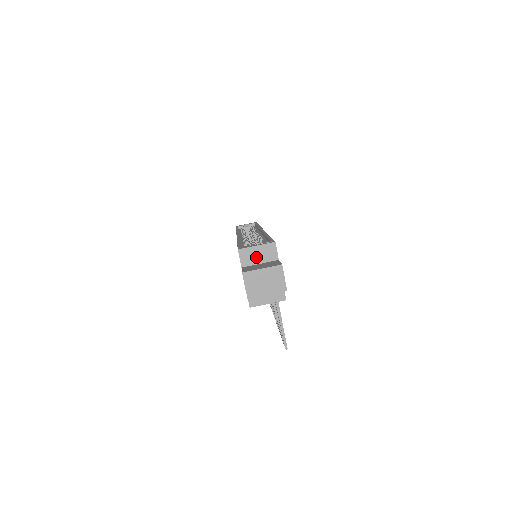
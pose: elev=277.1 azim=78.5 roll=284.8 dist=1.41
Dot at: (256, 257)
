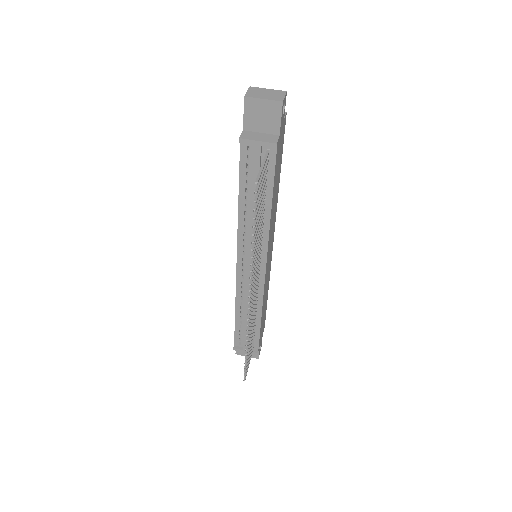
Dot at: occluded
